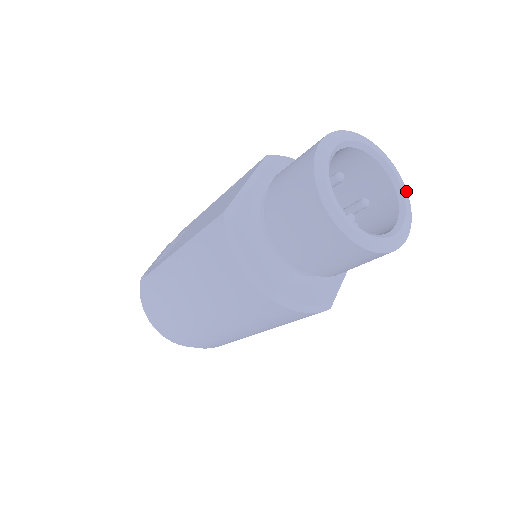
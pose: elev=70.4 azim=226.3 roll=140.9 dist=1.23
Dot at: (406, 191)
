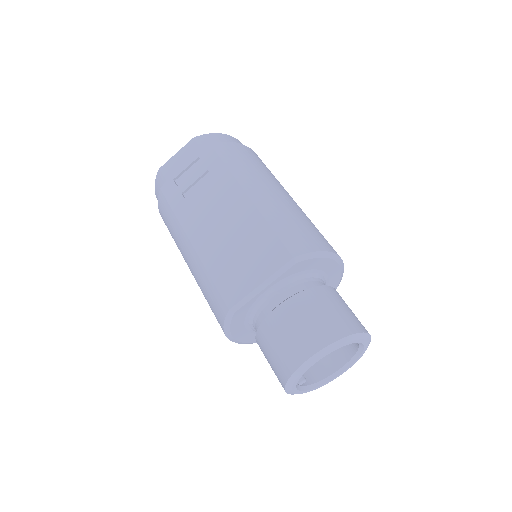
Dot at: occluded
